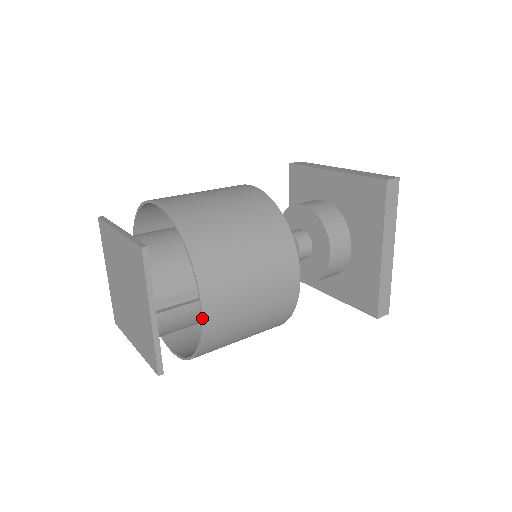
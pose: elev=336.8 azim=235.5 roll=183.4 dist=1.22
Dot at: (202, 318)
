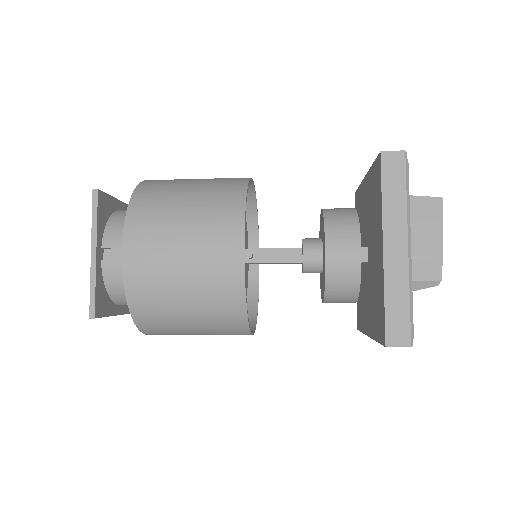
Dot at: (122, 258)
